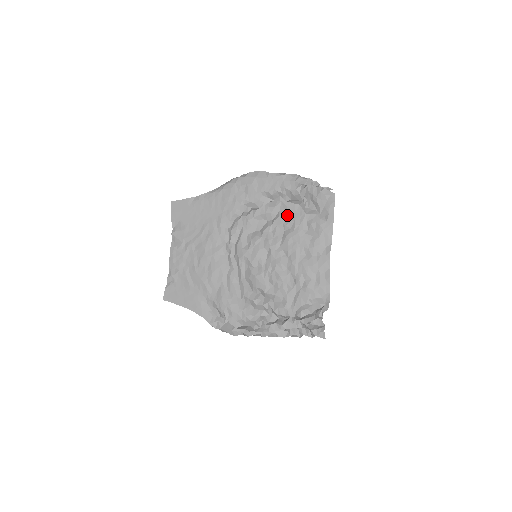
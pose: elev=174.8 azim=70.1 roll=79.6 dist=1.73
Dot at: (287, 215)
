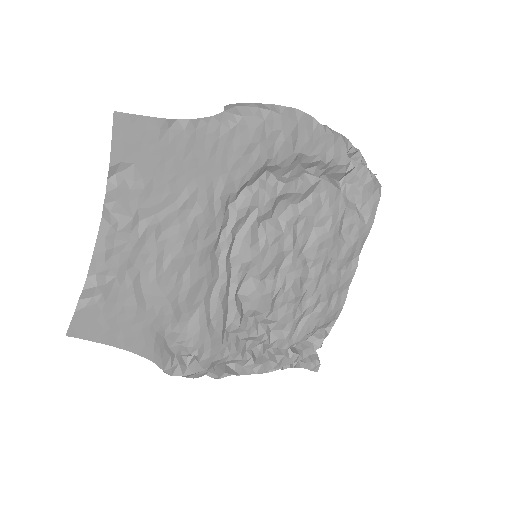
Dot at: (323, 203)
